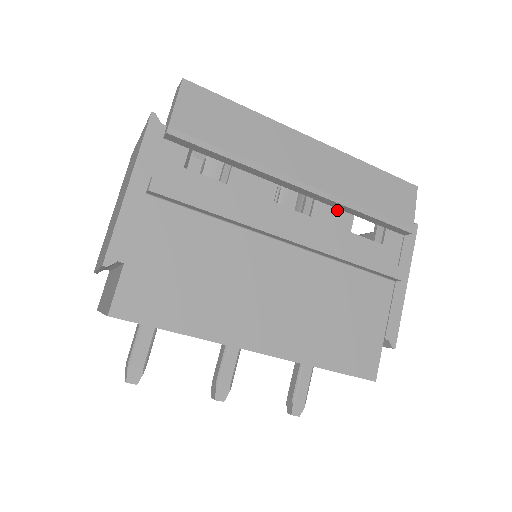
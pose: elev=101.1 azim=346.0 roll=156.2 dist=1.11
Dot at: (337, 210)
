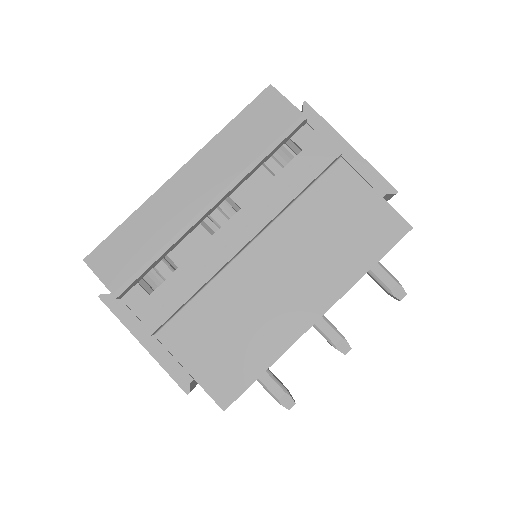
Dot at: (249, 180)
